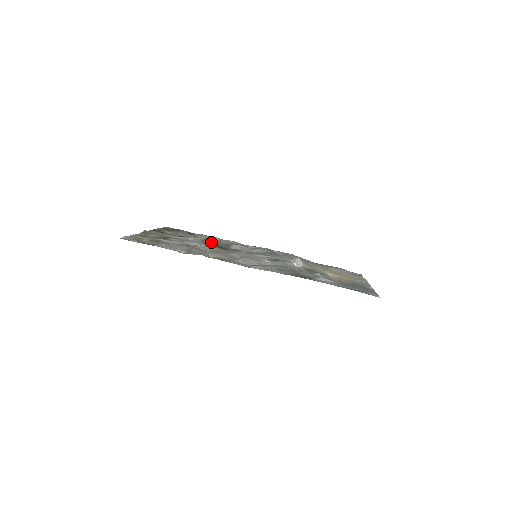
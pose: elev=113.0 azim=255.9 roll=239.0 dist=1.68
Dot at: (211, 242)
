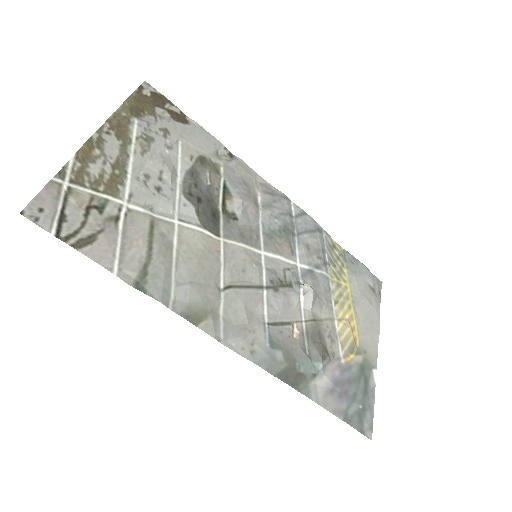
Dot at: (201, 186)
